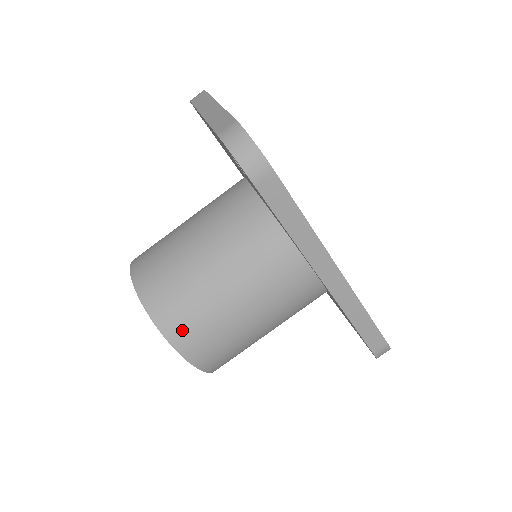
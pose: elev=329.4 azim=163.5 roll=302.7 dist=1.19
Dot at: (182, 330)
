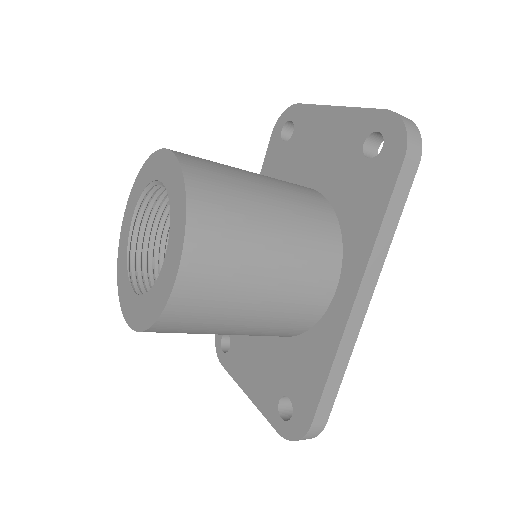
Dot at: (208, 233)
